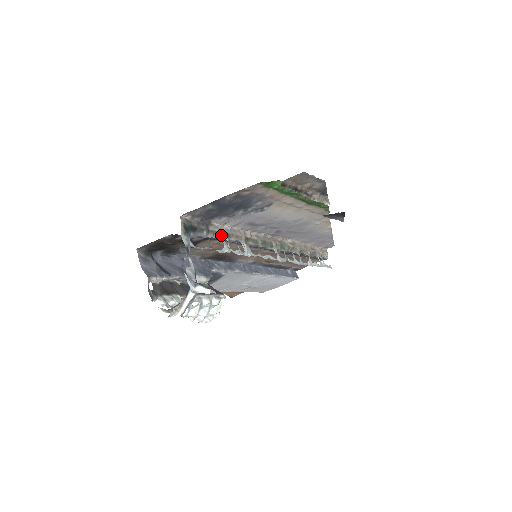
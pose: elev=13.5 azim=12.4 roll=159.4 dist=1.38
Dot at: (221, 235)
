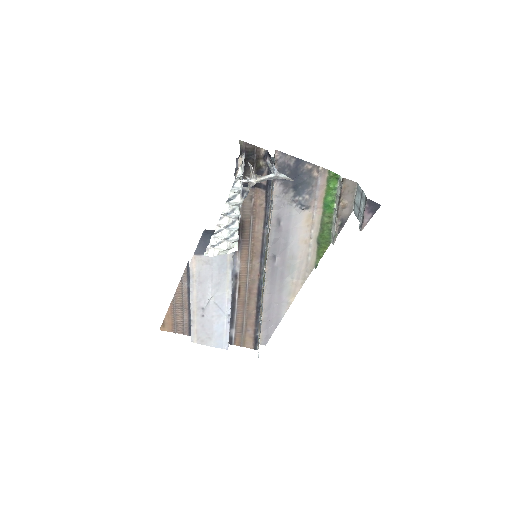
Dot at: (271, 198)
